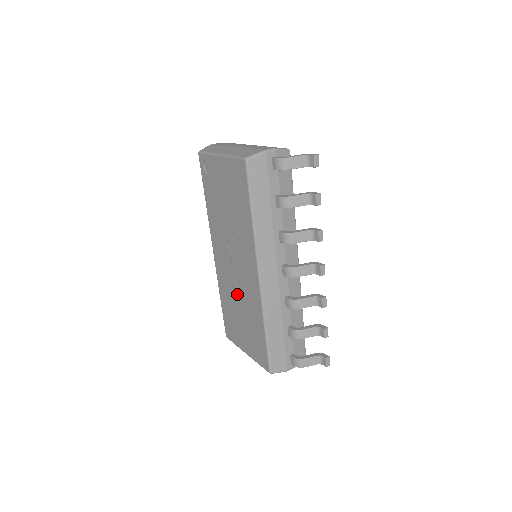
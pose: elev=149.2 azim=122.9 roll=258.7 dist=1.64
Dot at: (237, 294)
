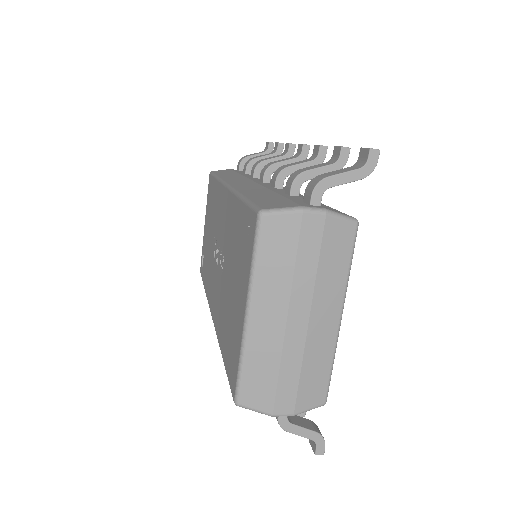
Dot at: (224, 270)
